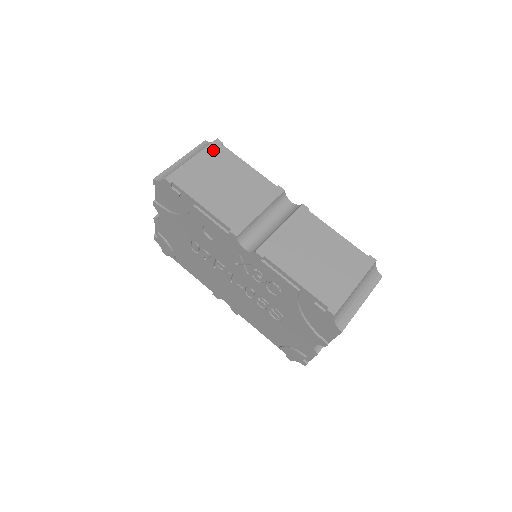
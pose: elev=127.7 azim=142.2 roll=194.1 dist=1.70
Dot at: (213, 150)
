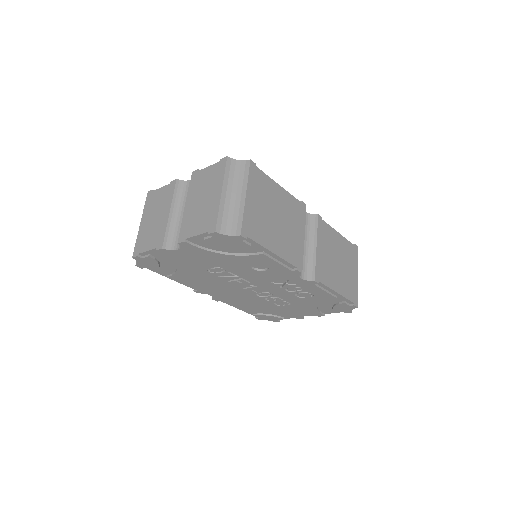
Dot at: (254, 178)
